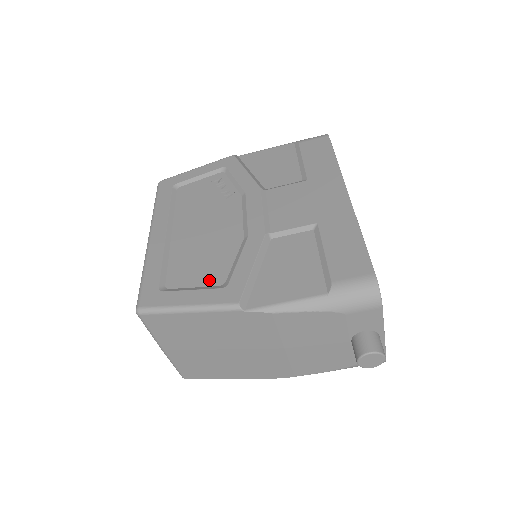
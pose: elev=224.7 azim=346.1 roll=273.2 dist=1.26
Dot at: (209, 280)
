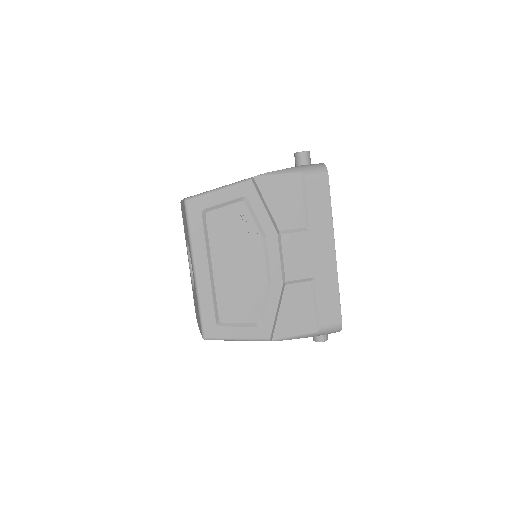
Dot at: (249, 318)
